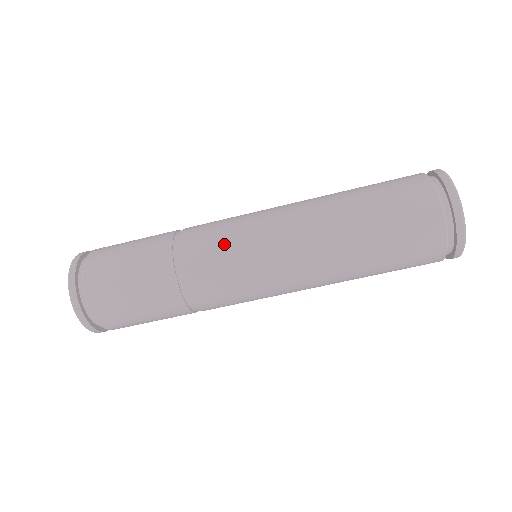
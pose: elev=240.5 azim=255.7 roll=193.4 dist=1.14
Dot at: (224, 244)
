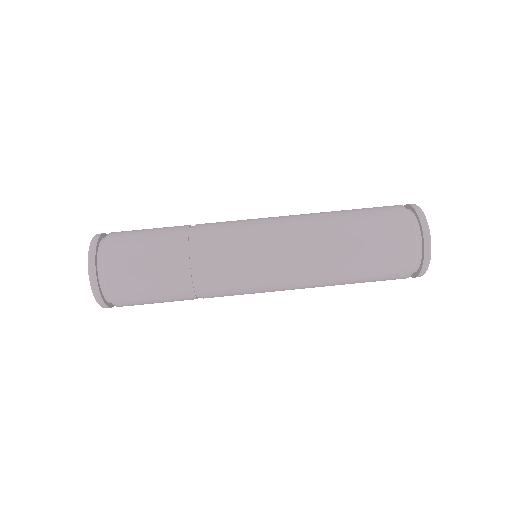
Dot at: (234, 221)
